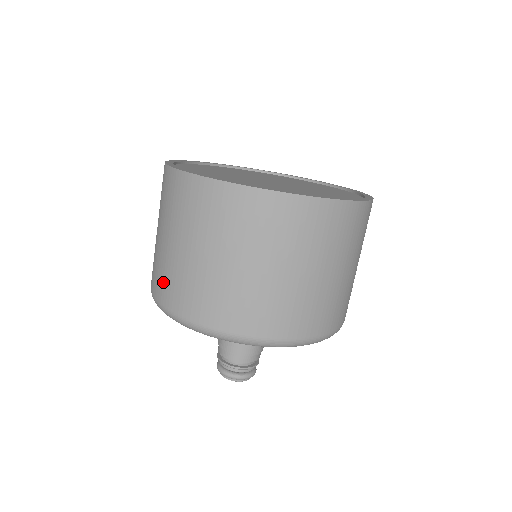
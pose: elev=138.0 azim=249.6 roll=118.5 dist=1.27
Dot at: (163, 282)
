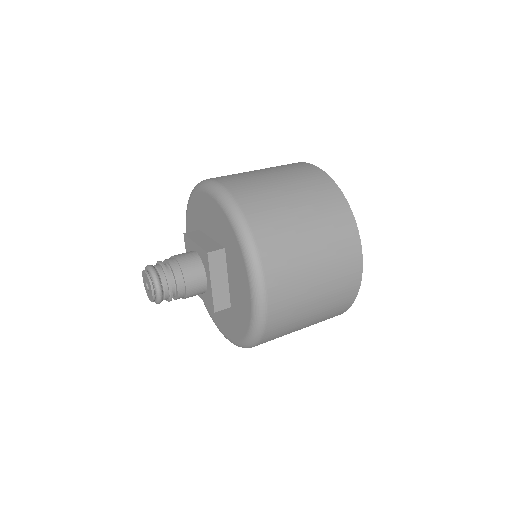
Dot at: occluded
